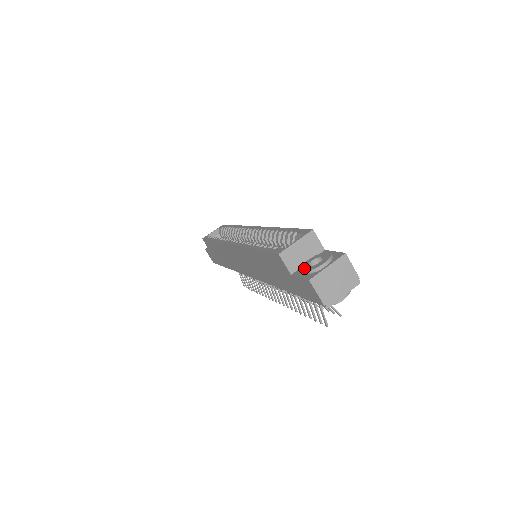
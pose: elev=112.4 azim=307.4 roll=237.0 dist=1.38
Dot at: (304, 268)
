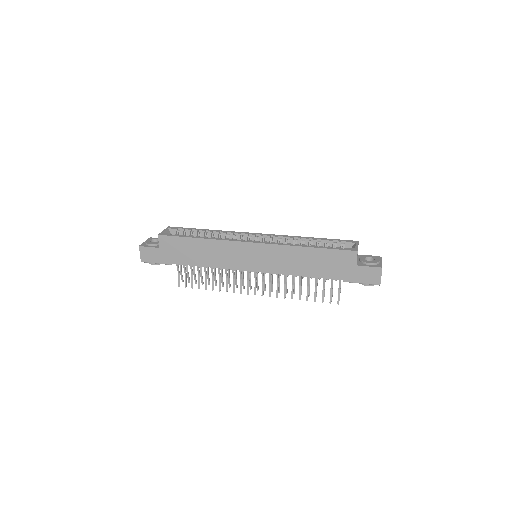
Dot at: (368, 262)
